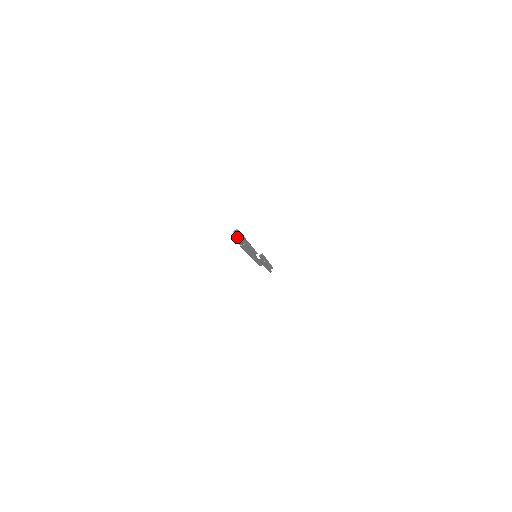
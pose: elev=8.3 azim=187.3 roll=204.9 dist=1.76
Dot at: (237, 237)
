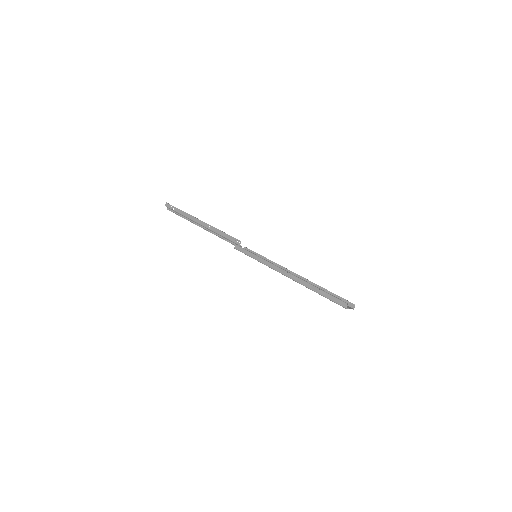
Dot at: (338, 303)
